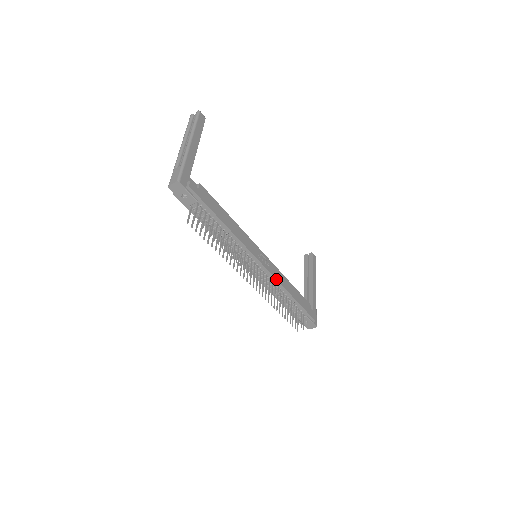
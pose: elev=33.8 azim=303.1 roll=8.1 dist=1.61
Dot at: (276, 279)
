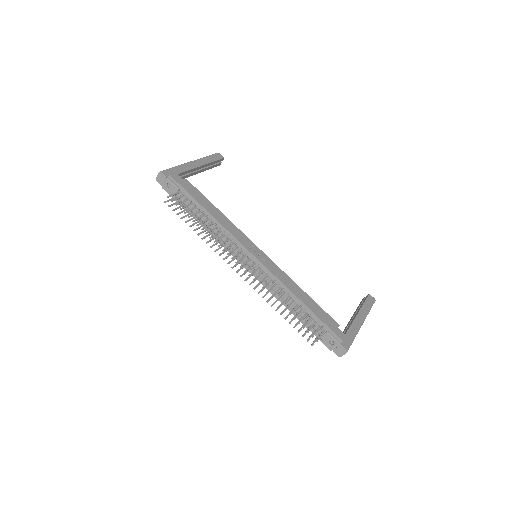
Dot at: (274, 275)
